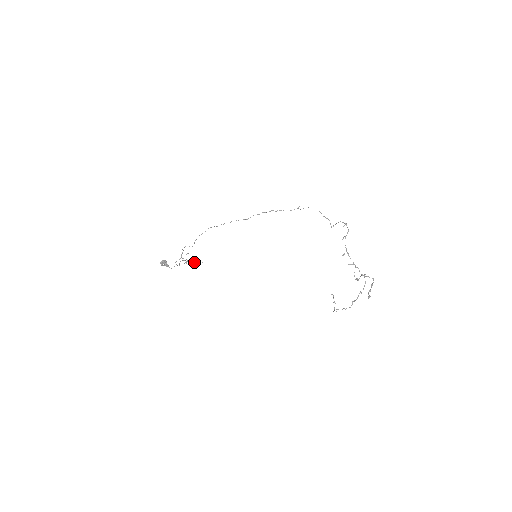
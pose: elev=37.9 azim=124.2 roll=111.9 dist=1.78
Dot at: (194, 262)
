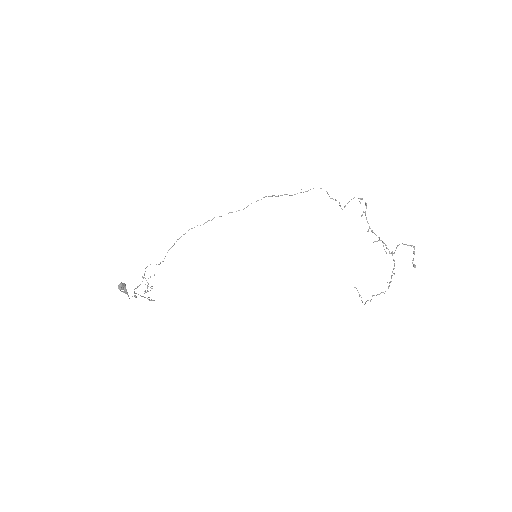
Dot at: (147, 298)
